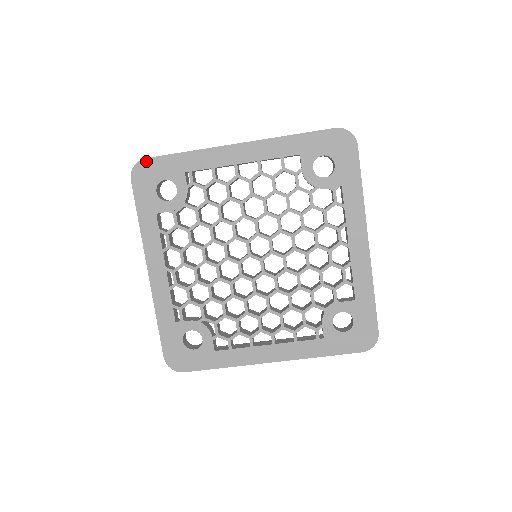
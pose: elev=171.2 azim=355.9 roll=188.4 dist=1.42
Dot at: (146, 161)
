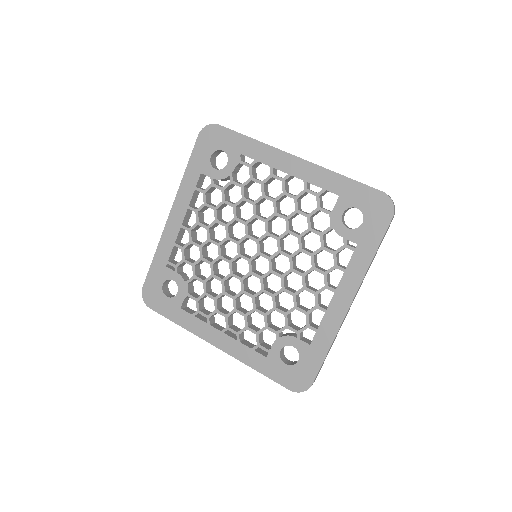
Dot at: (144, 288)
